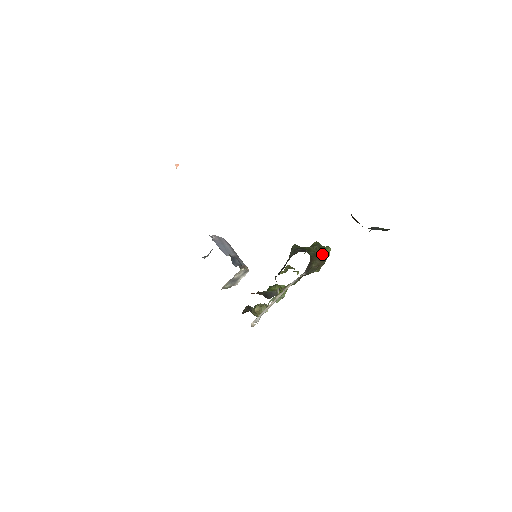
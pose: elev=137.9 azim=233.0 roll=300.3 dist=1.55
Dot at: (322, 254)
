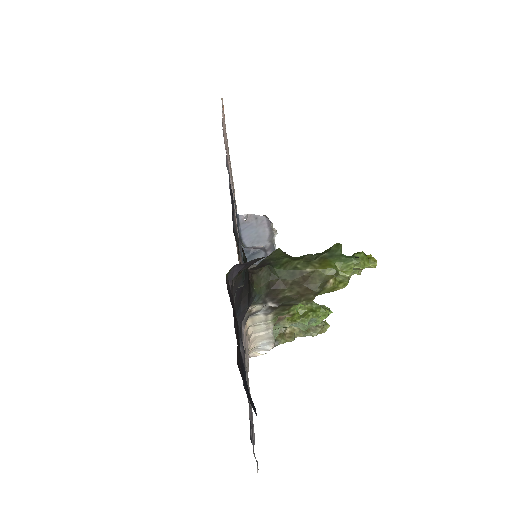
Dot at: (315, 273)
